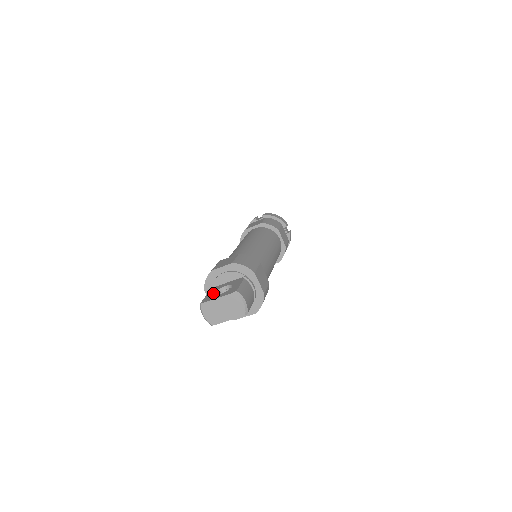
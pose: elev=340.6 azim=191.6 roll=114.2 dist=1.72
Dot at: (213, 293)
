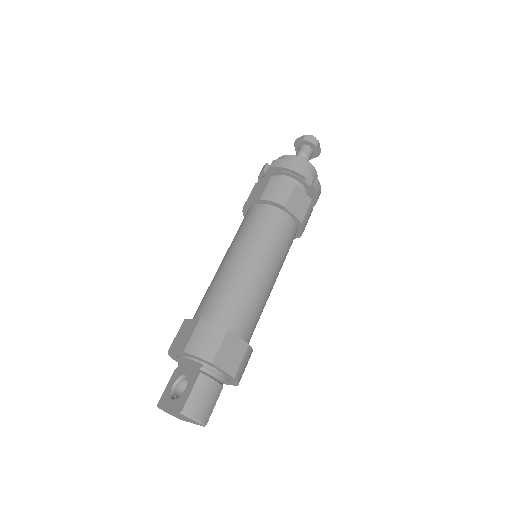
Dot at: (171, 386)
